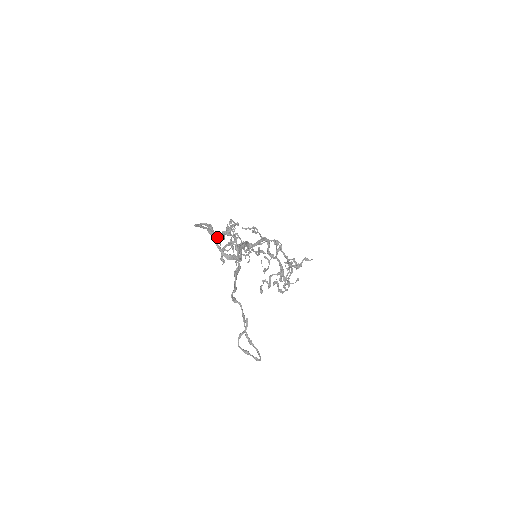
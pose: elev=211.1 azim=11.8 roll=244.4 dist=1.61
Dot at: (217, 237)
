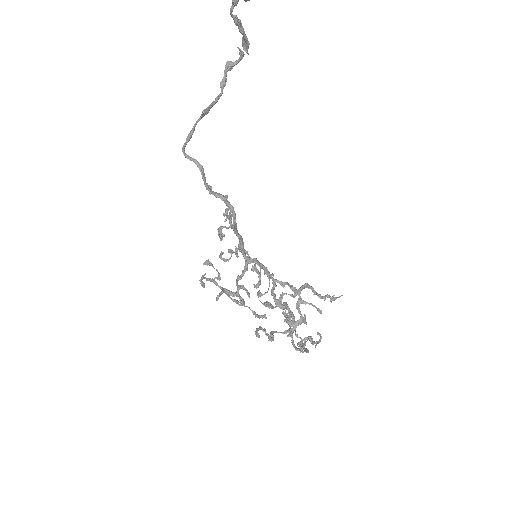
Dot at: occluded
